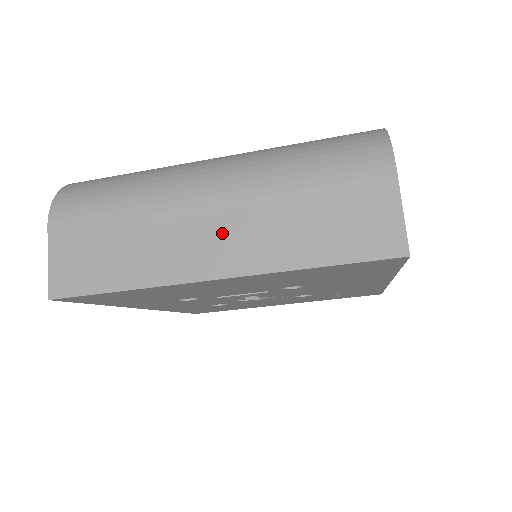
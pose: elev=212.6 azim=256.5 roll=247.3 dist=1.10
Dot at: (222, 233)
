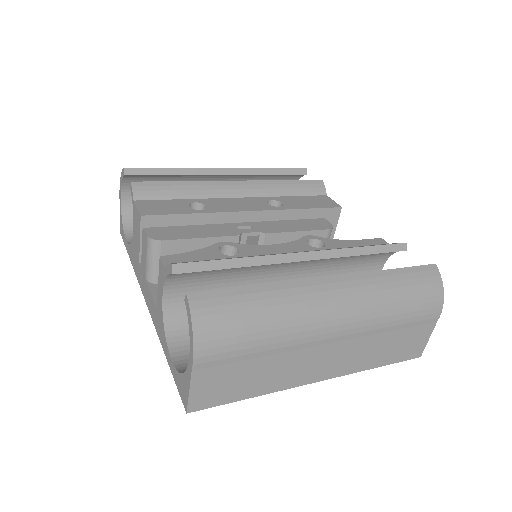
Dot at: (335, 355)
